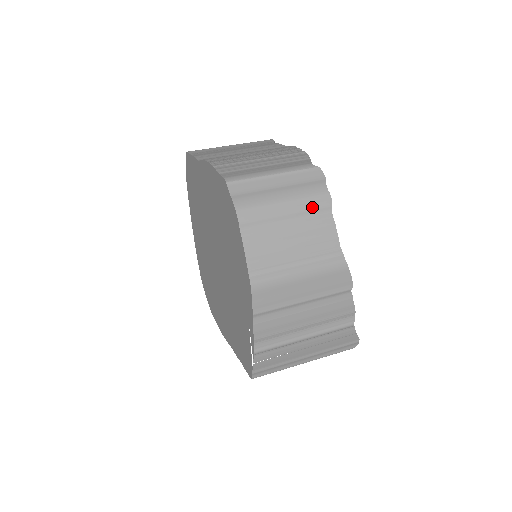
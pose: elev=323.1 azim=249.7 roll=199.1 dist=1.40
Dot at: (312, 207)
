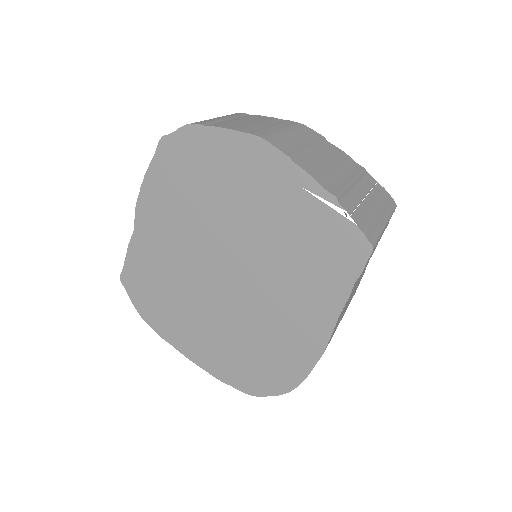
Dot at: (235, 116)
